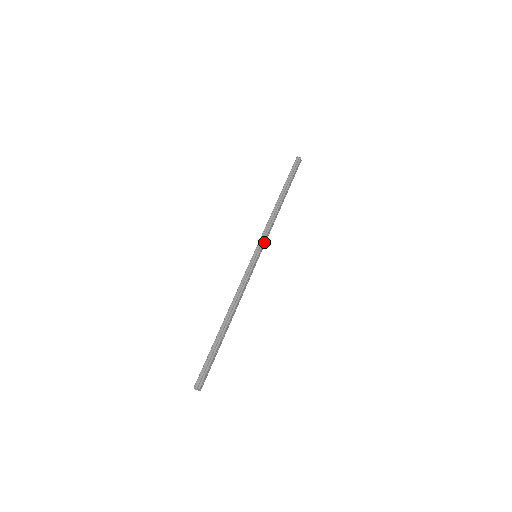
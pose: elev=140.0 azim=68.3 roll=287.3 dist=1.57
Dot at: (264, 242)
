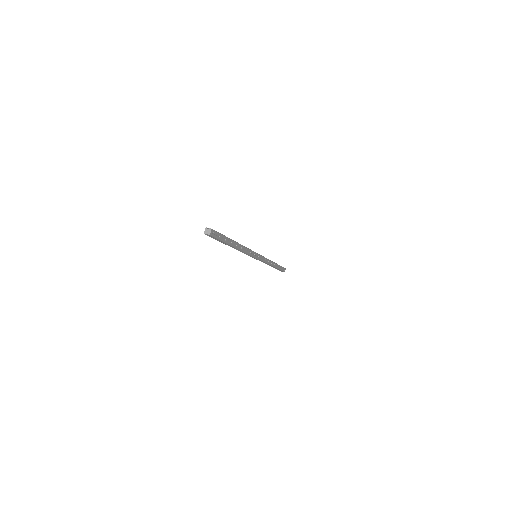
Dot at: (262, 257)
